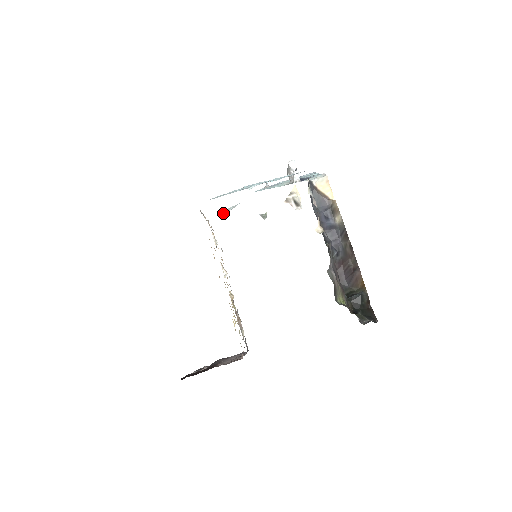
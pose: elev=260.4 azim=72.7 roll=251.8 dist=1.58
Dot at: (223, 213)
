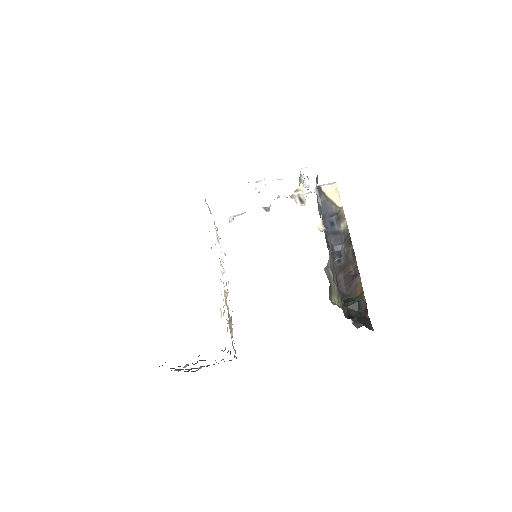
Dot at: (231, 218)
